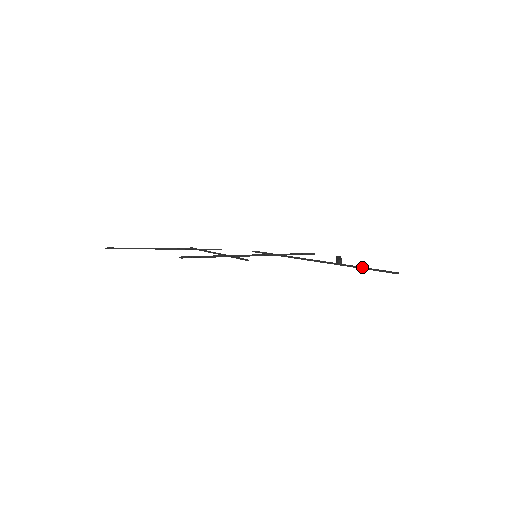
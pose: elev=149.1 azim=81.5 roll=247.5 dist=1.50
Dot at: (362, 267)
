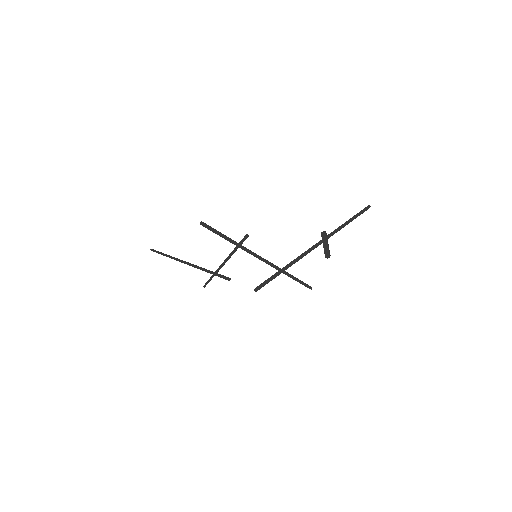
Dot at: (341, 226)
